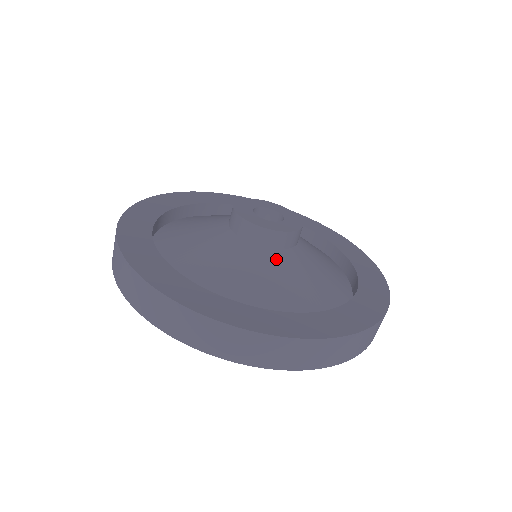
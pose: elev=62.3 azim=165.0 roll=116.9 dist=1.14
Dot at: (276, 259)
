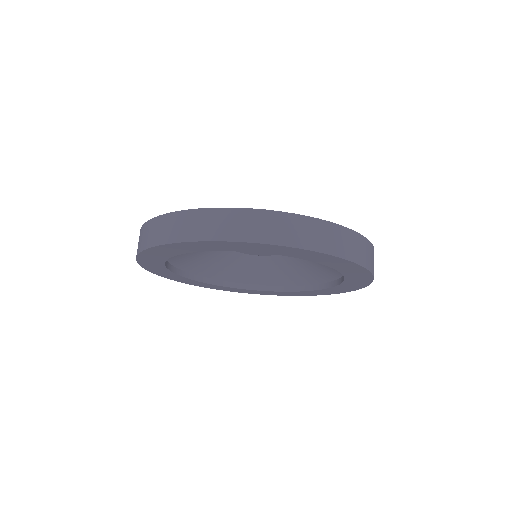
Dot at: occluded
